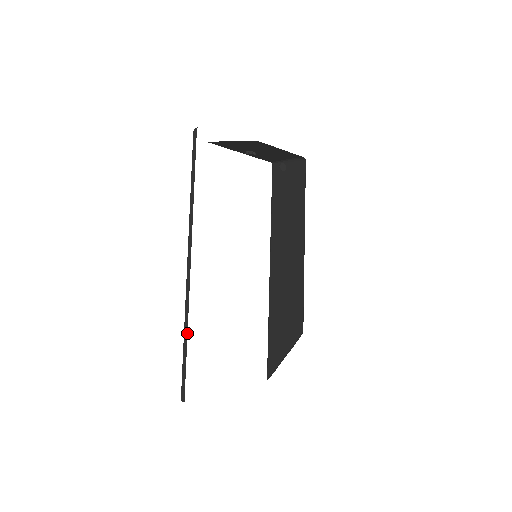
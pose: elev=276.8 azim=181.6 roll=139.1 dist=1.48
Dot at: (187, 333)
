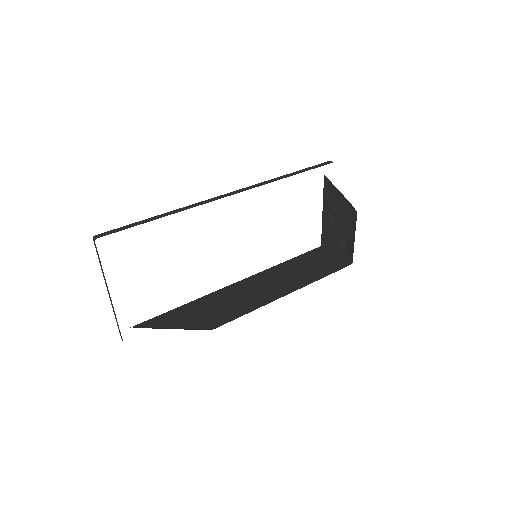
Dot at: occluded
